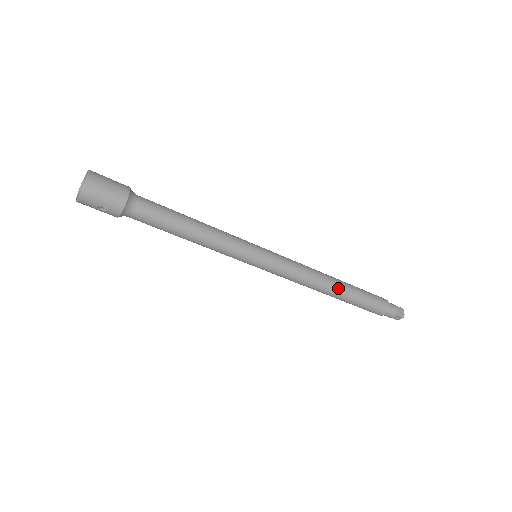
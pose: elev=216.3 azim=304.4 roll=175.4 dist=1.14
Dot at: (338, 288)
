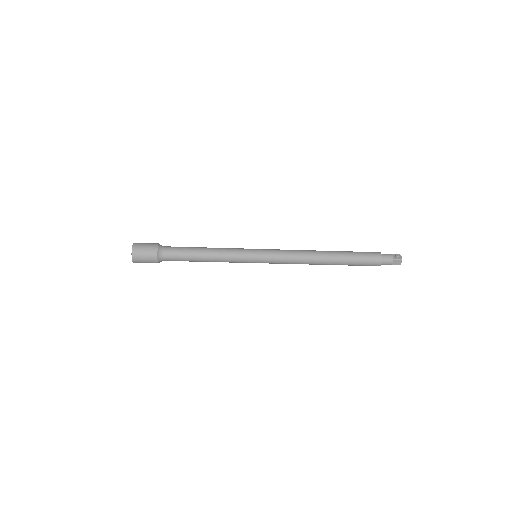
Dot at: (326, 264)
